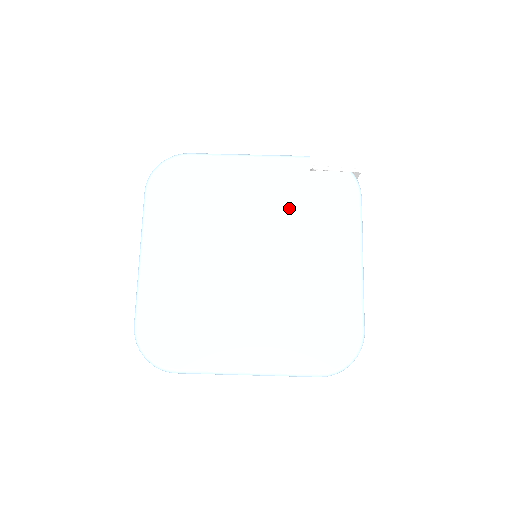
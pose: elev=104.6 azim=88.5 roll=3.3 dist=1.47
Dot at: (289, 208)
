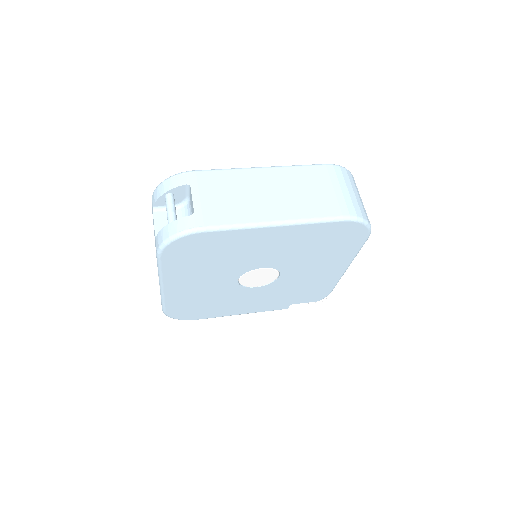
Dot at: occluded
